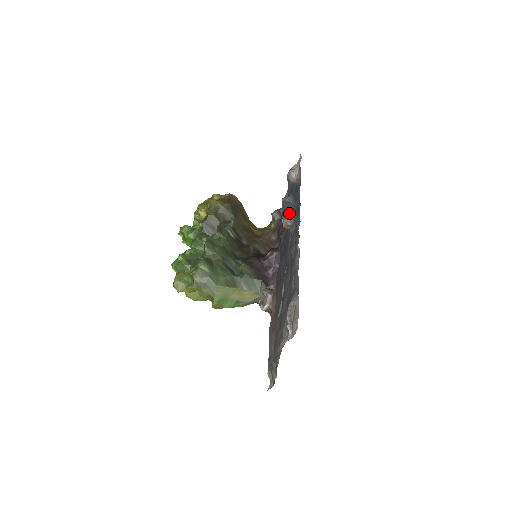
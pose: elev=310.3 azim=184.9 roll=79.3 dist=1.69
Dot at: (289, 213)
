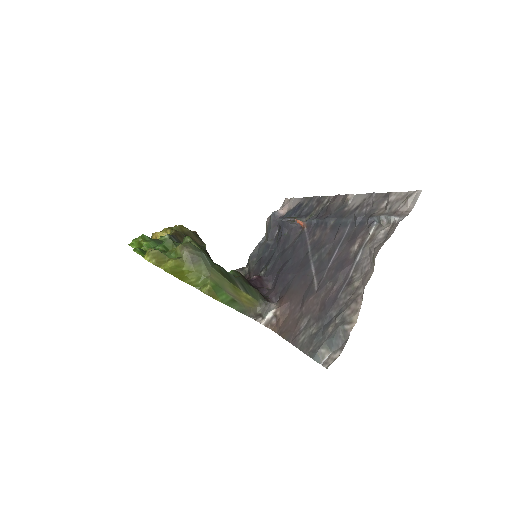
Dot at: (297, 217)
